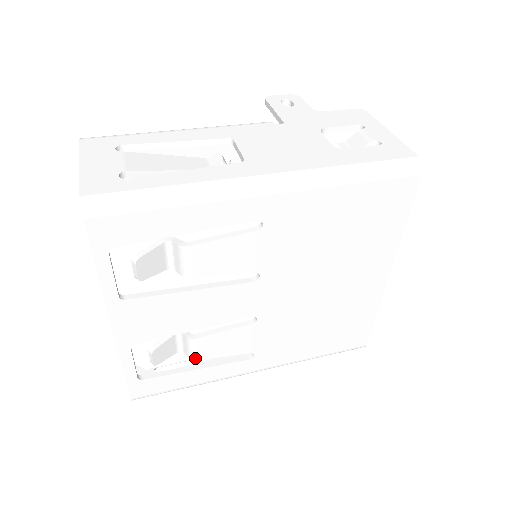
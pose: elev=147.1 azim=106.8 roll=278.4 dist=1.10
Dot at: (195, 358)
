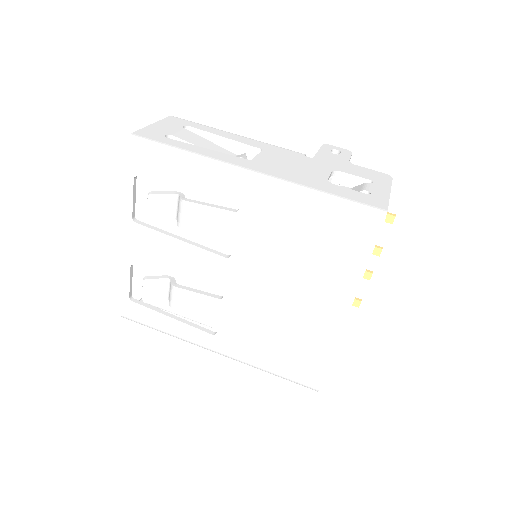
Dot at: (172, 306)
